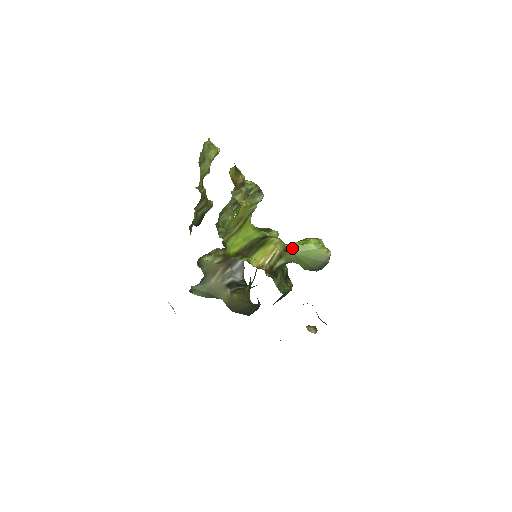
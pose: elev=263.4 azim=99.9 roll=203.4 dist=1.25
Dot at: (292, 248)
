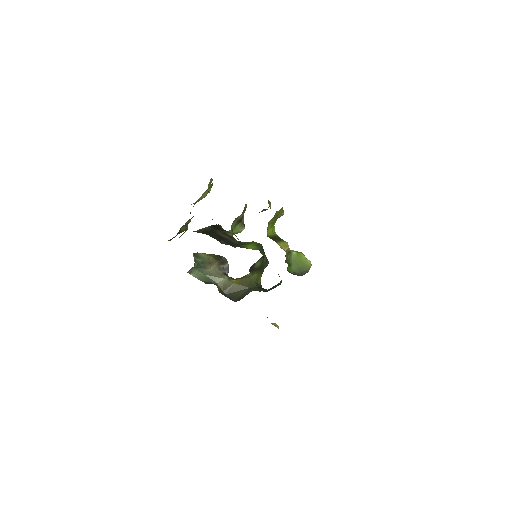
Dot at: (292, 252)
